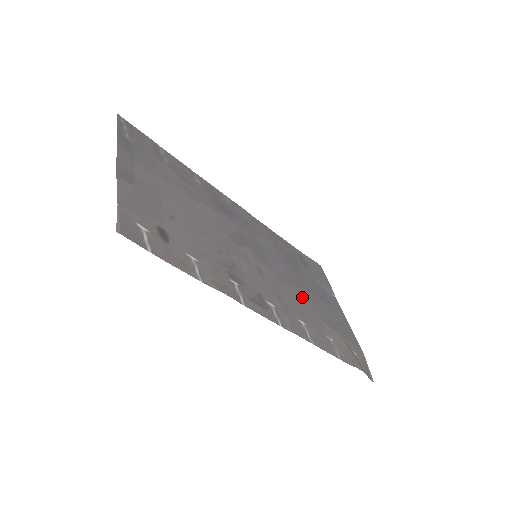
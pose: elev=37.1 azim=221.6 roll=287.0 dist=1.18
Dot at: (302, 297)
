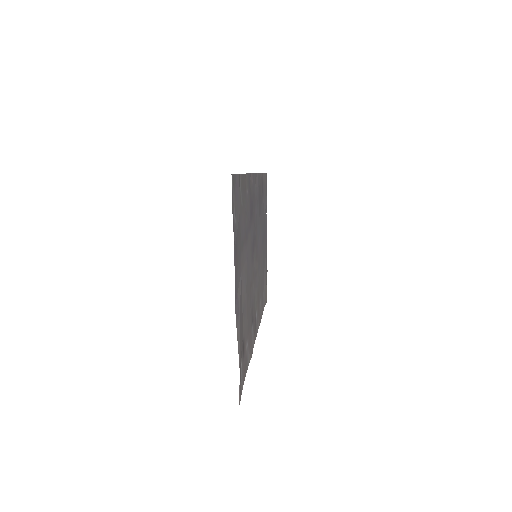
Dot at: occluded
